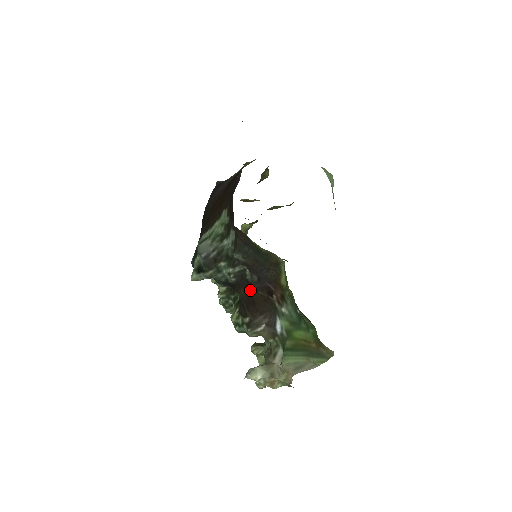
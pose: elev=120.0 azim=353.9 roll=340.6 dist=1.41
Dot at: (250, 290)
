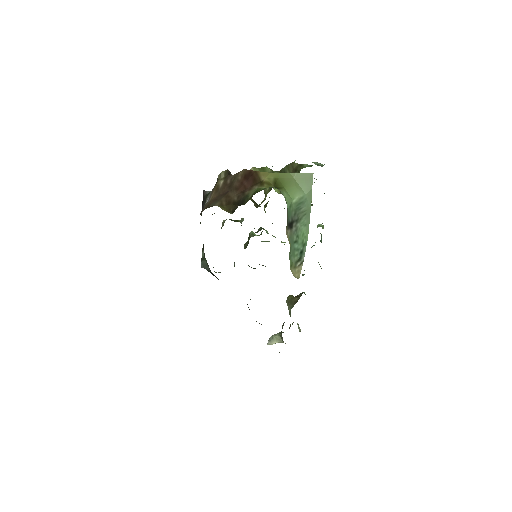
Dot at: occluded
